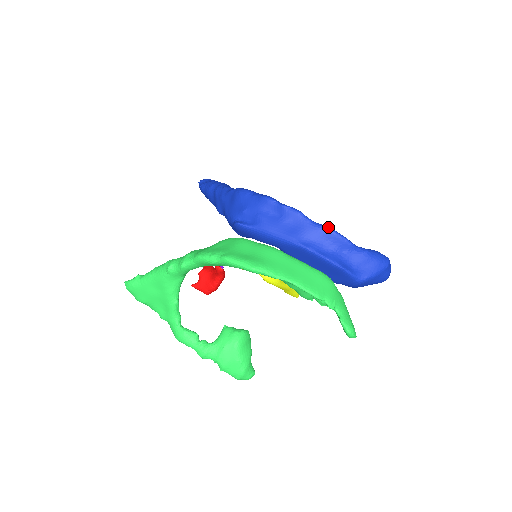
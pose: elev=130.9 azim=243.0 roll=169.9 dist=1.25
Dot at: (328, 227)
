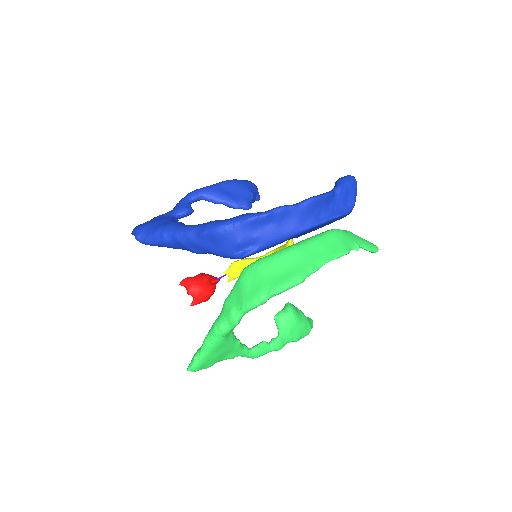
Dot at: (311, 199)
